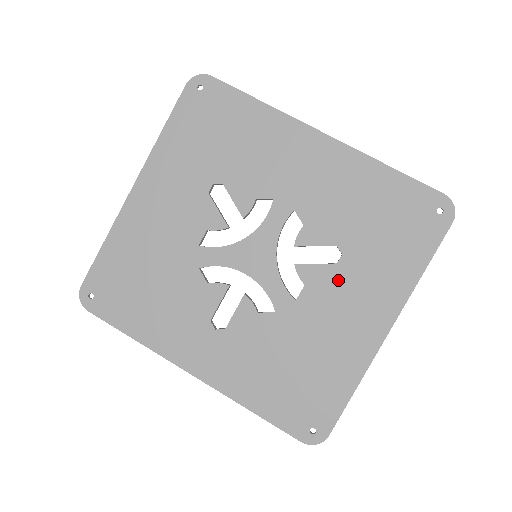
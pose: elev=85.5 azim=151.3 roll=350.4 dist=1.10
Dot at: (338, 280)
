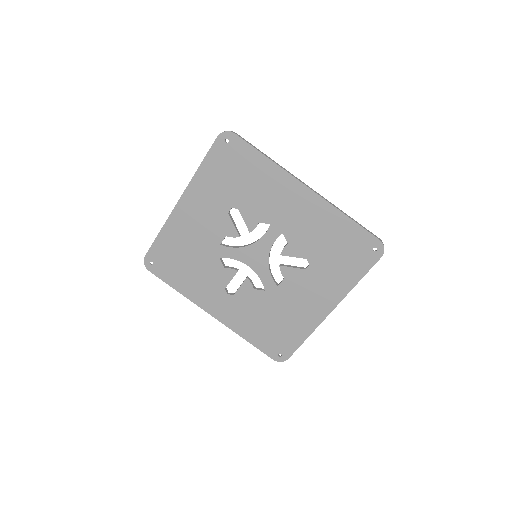
Dot at: (305, 279)
